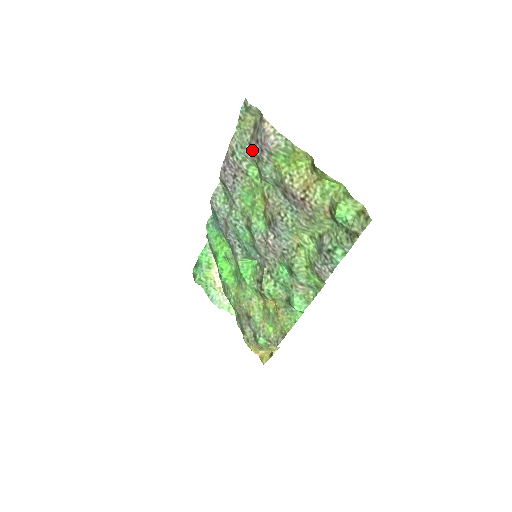
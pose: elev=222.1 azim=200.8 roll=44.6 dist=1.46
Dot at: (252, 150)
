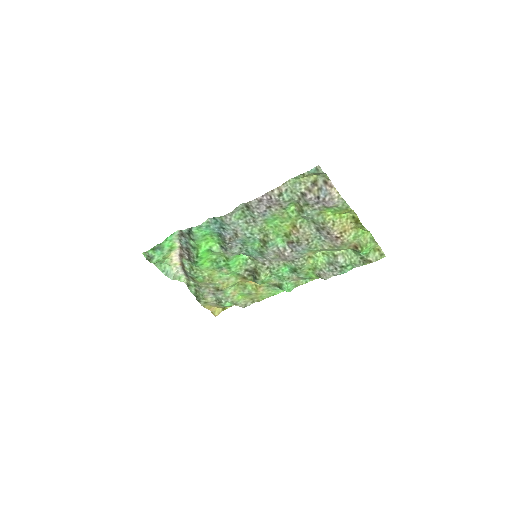
Dot at: (304, 198)
